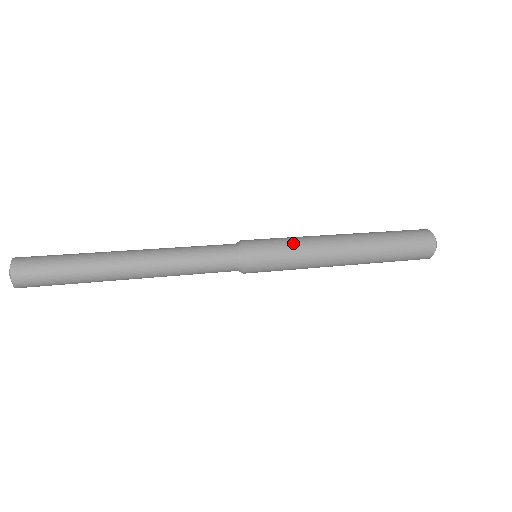
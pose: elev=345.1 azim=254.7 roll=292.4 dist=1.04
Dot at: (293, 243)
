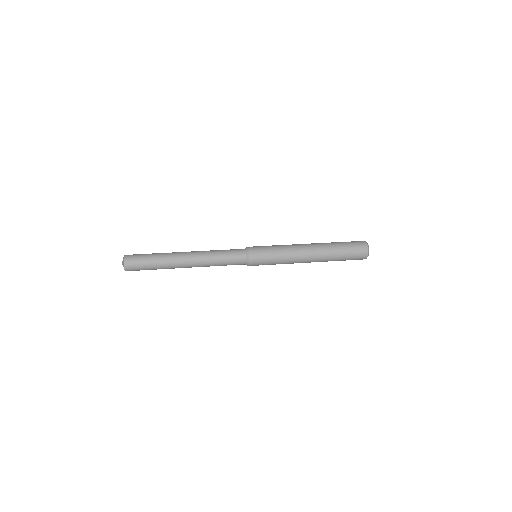
Dot at: (278, 250)
